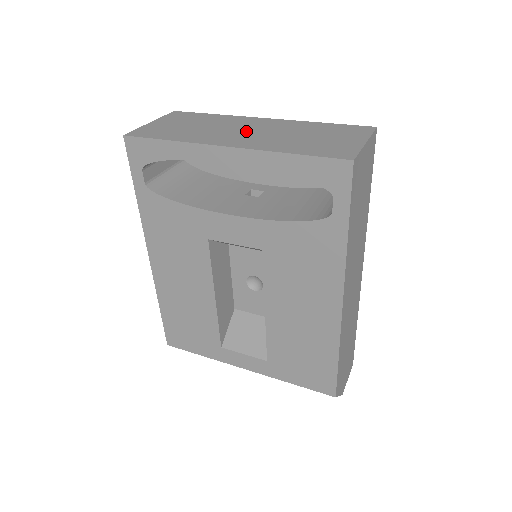
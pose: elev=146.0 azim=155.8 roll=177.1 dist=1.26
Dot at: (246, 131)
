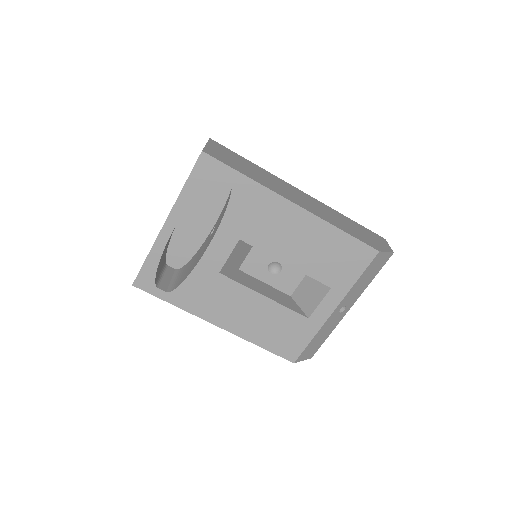
Dot at: occluded
